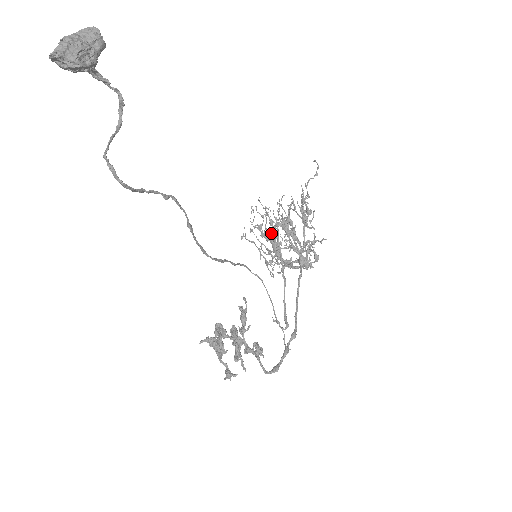
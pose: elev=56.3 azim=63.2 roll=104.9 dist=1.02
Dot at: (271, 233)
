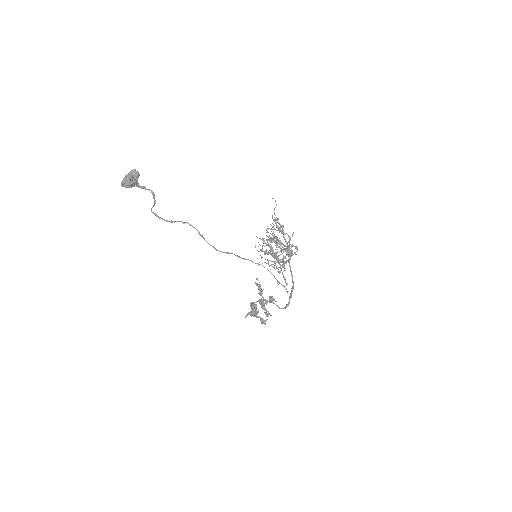
Dot at: (270, 250)
